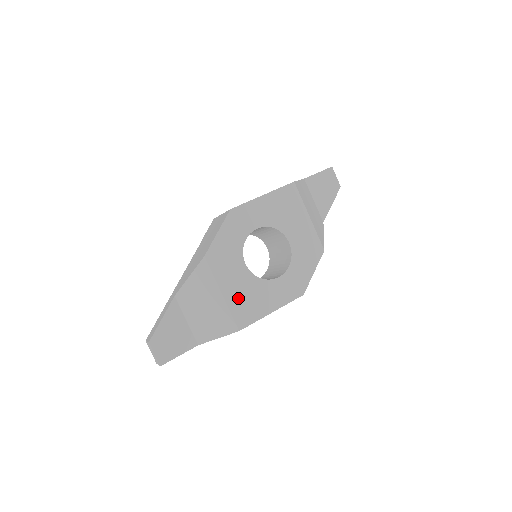
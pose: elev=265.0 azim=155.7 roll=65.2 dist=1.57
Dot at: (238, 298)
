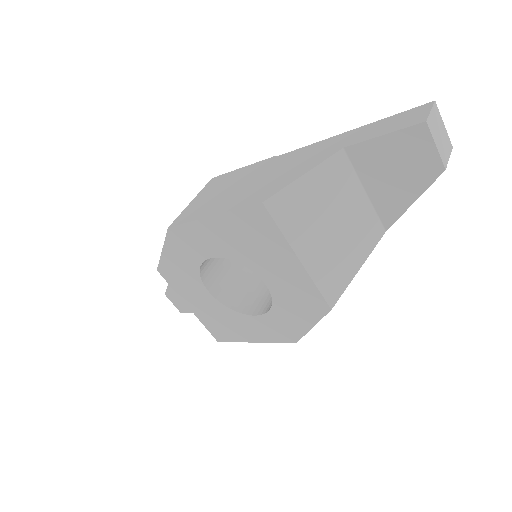
Dot at: (208, 317)
